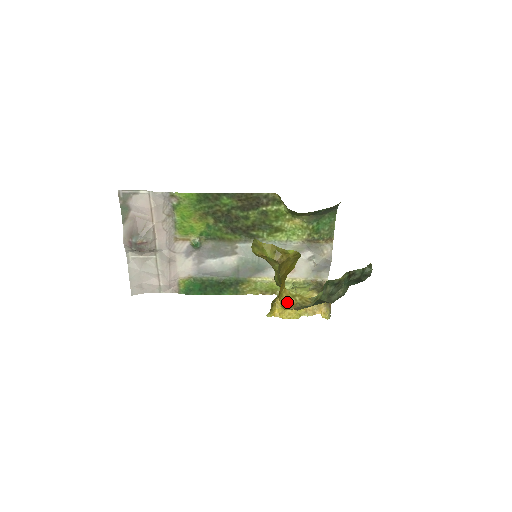
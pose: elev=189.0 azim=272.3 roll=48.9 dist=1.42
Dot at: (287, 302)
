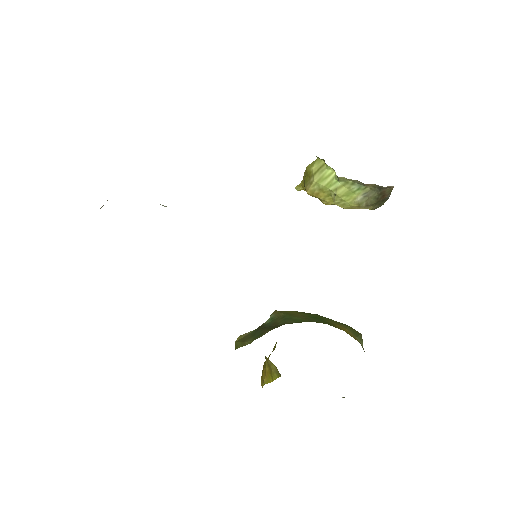
Dot at: occluded
